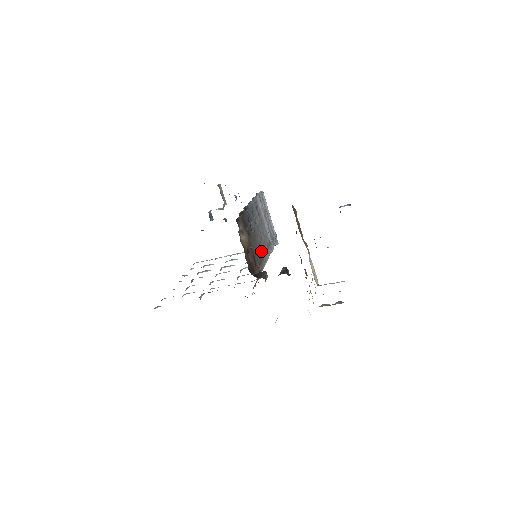
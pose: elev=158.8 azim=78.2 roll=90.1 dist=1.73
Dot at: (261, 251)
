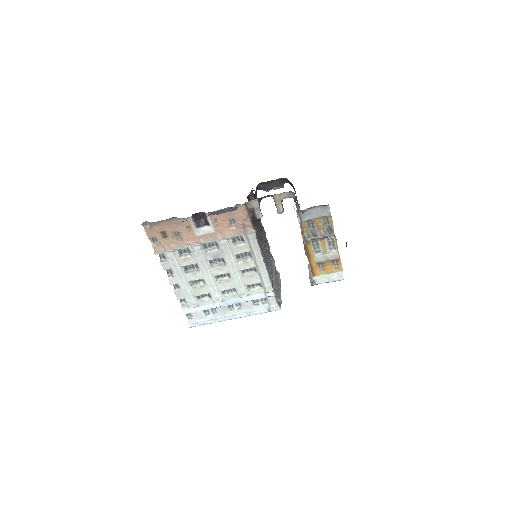
Dot at: occluded
